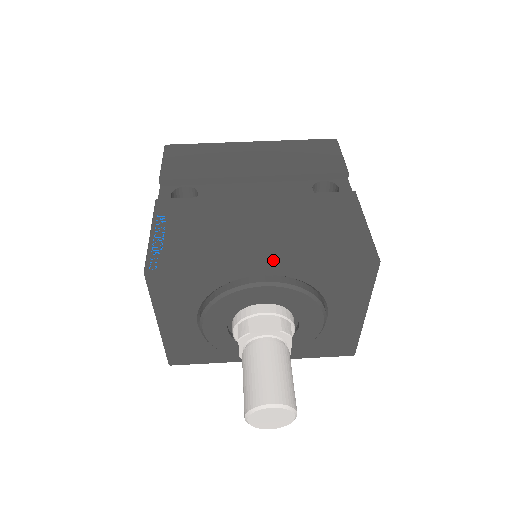
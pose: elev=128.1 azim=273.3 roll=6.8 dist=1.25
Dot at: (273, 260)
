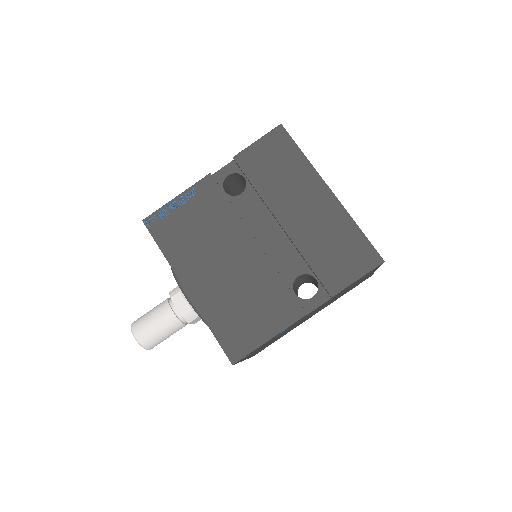
Dot at: (194, 293)
